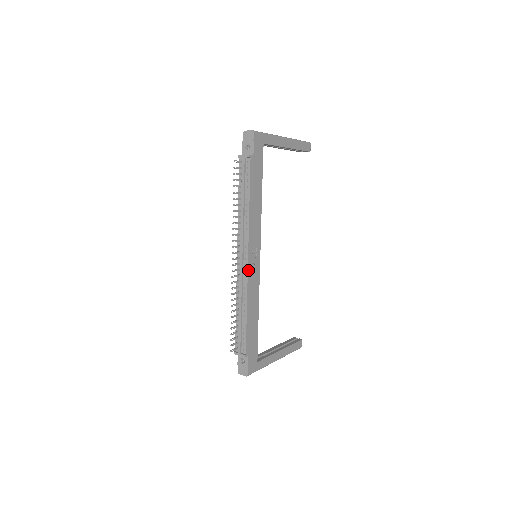
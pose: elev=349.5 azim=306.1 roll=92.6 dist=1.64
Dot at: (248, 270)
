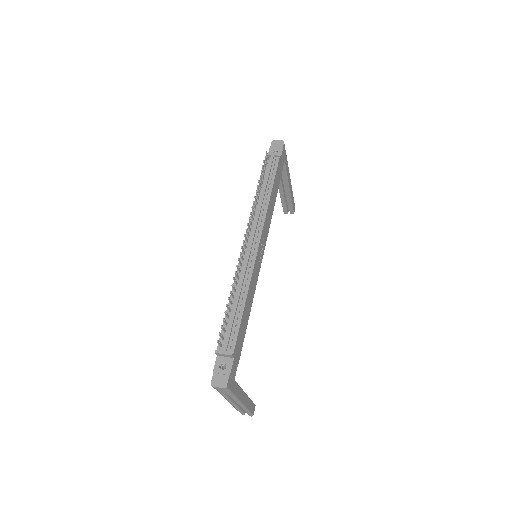
Dot at: (257, 255)
